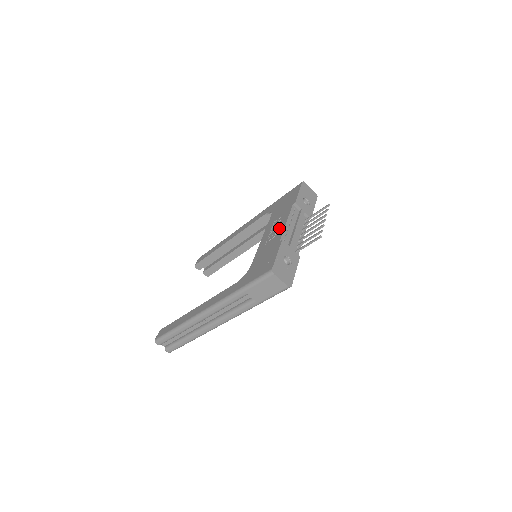
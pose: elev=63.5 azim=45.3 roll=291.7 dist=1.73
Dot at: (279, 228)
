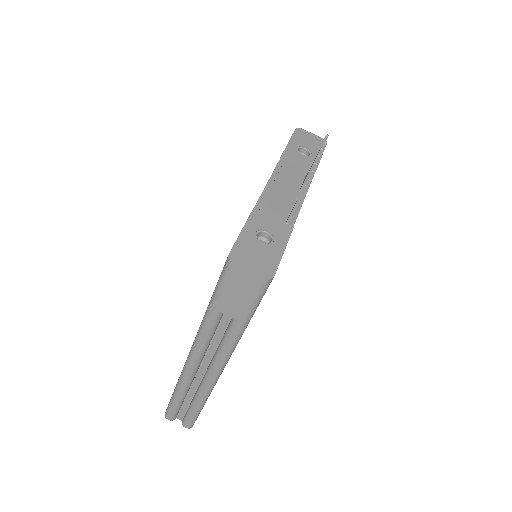
Dot at: occluded
